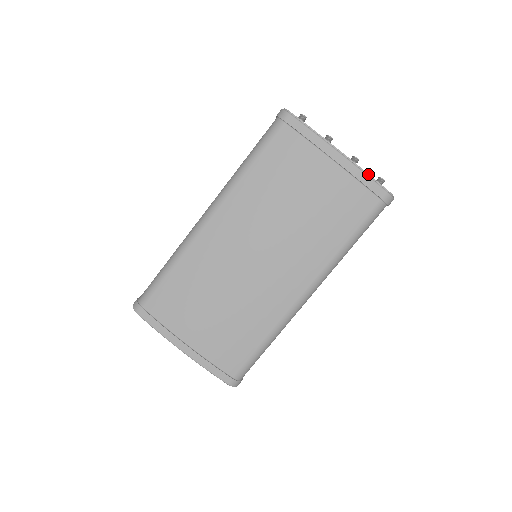
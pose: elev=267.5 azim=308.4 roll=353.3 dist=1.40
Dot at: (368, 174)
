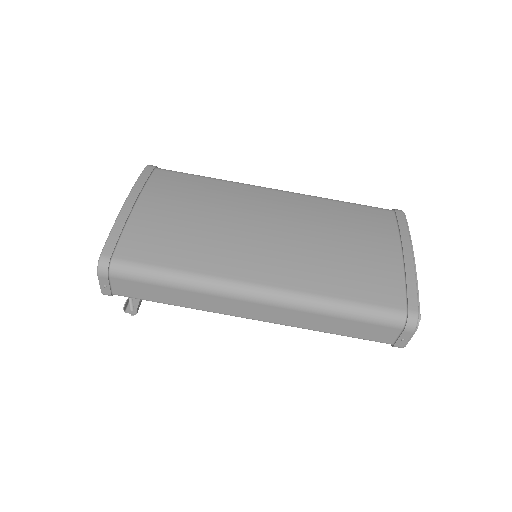
Dot at: occluded
